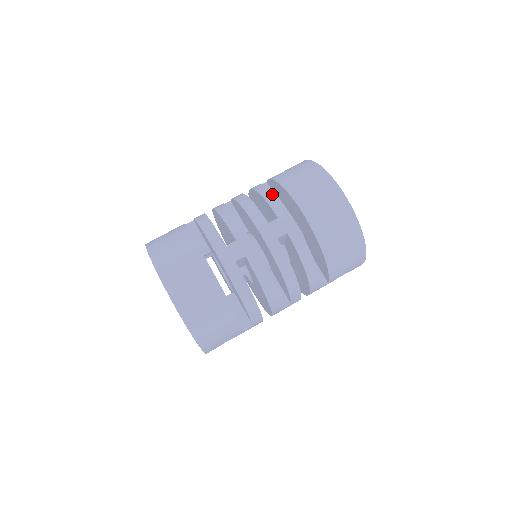
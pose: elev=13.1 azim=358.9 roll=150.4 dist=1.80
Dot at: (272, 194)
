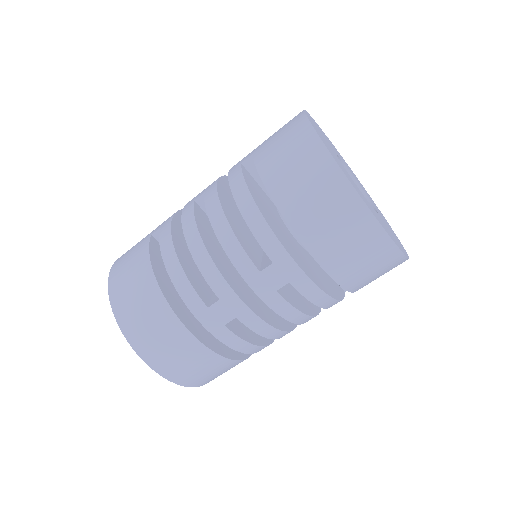
Dot at: (259, 219)
